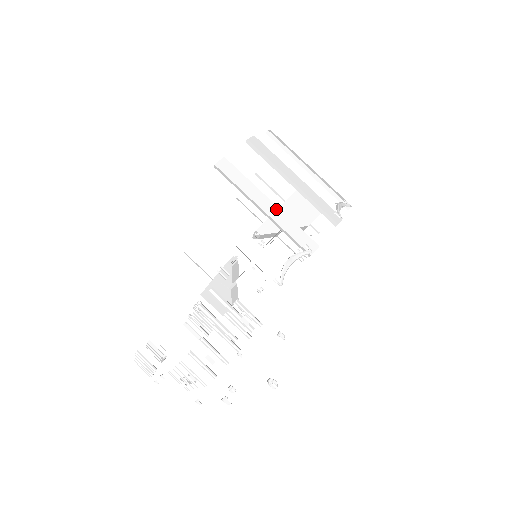
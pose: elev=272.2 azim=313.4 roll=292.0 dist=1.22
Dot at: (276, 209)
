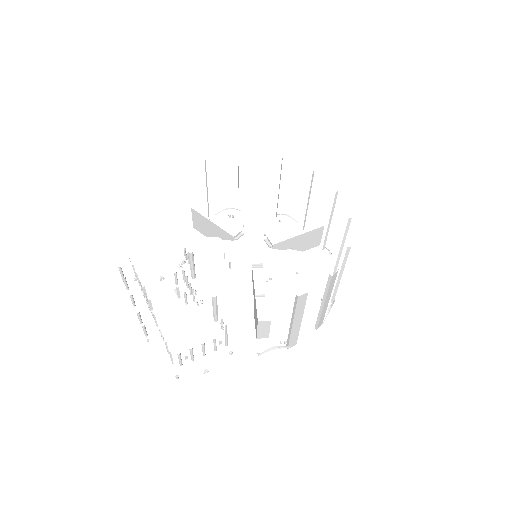
Dot at: (299, 325)
